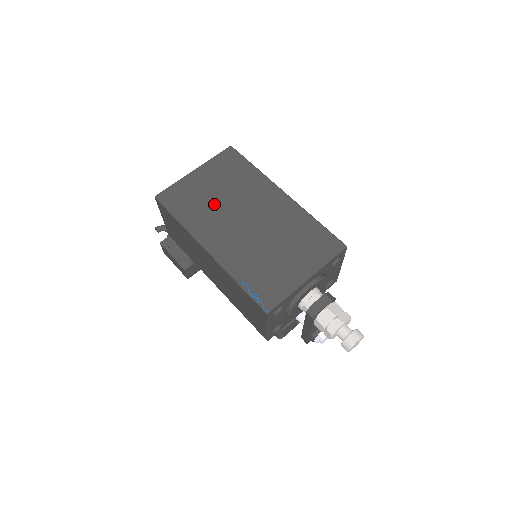
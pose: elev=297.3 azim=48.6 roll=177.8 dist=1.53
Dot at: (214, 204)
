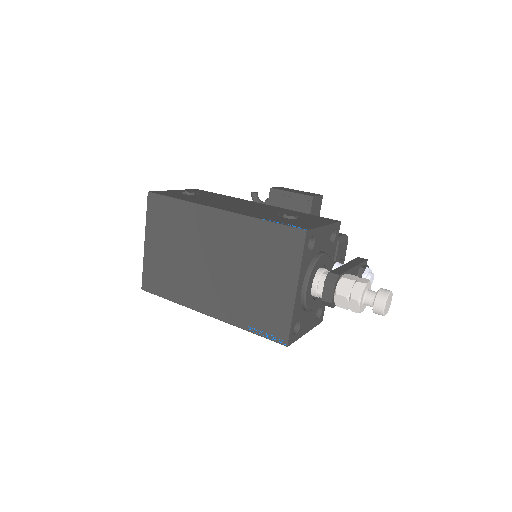
Dot at: (180, 266)
